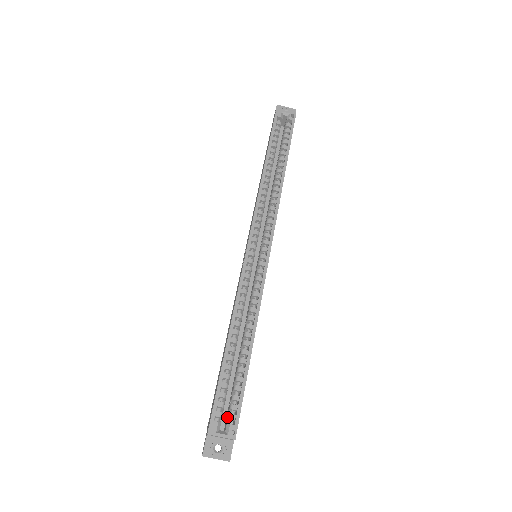
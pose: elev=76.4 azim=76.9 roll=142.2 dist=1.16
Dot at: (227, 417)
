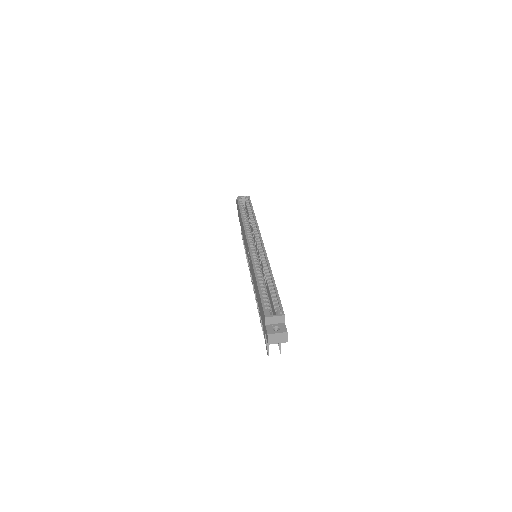
Dot at: (274, 313)
